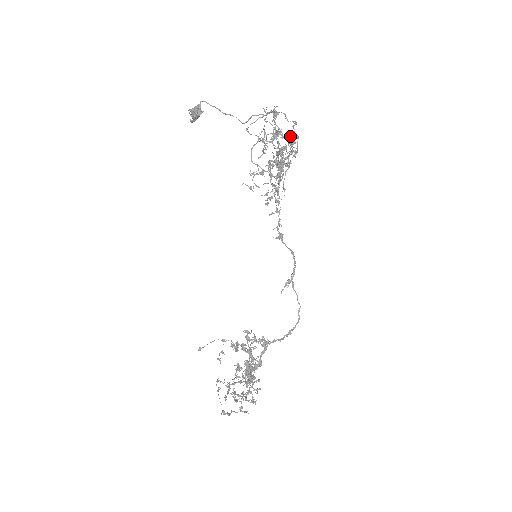
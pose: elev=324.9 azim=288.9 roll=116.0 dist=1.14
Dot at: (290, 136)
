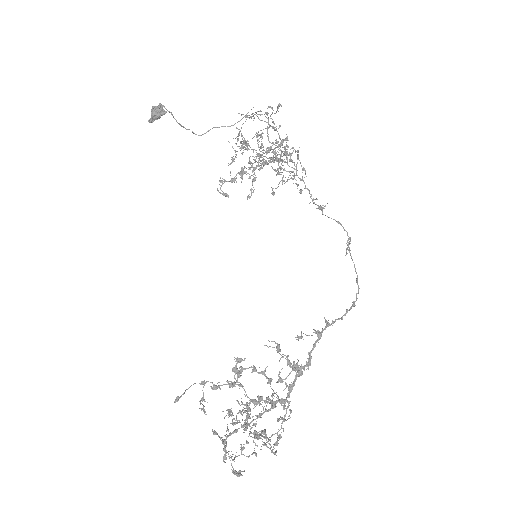
Dot at: (253, 149)
